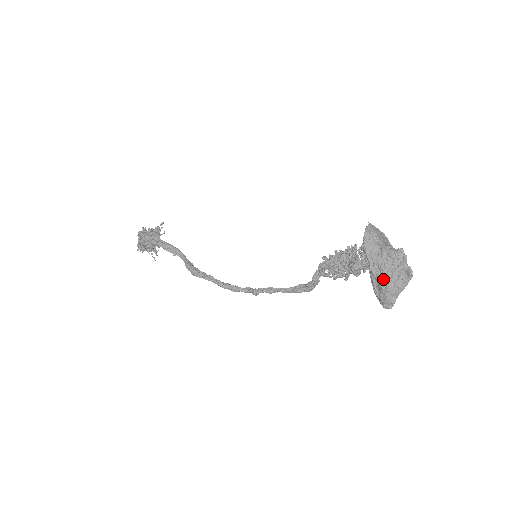
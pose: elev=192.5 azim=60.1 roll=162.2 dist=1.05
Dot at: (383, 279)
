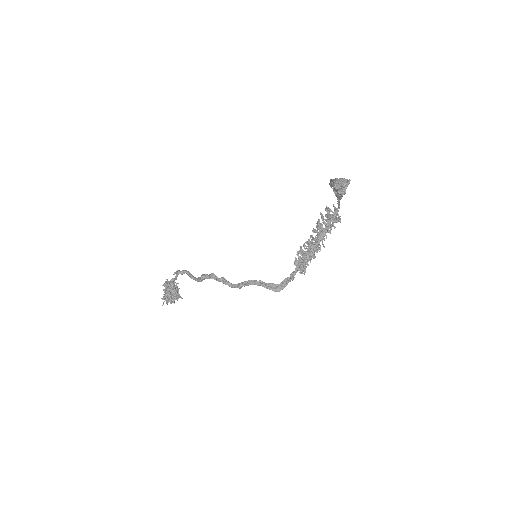
Dot at: (336, 179)
